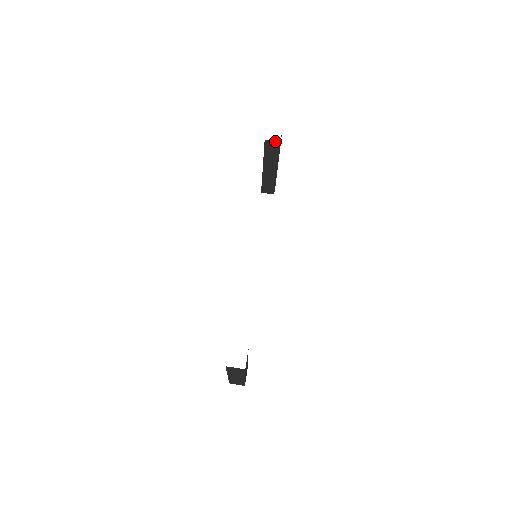
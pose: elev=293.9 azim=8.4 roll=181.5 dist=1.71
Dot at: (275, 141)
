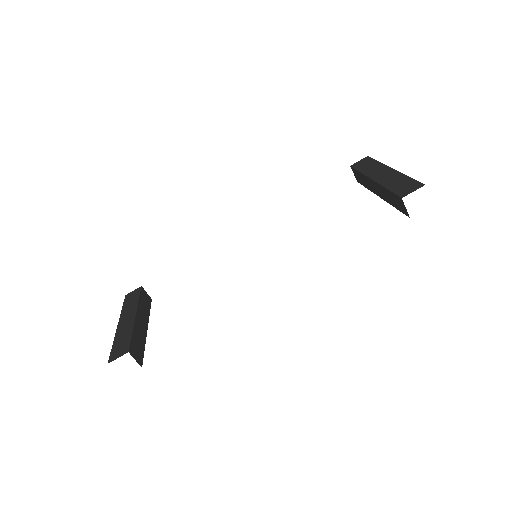
Dot at: occluded
